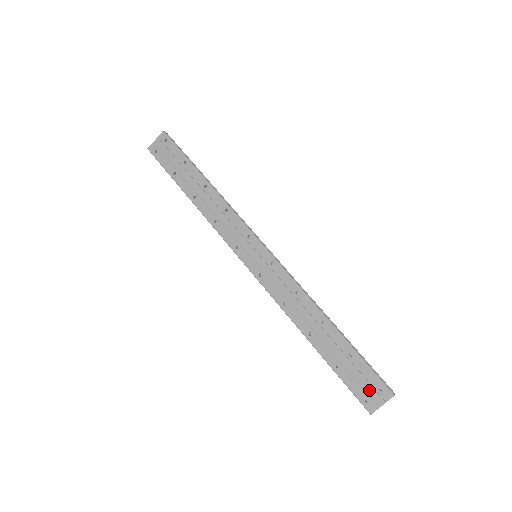
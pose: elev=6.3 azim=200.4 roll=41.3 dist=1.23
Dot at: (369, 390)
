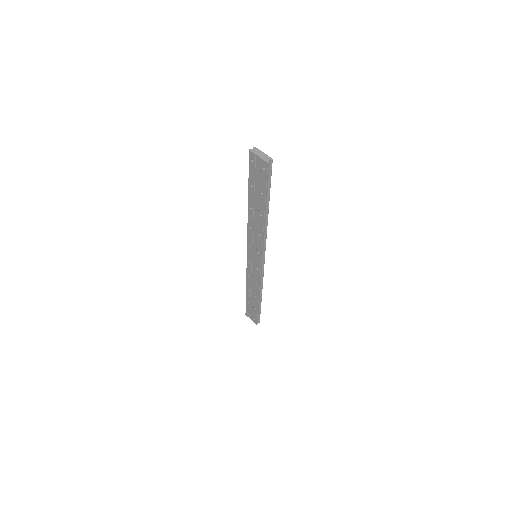
Dot at: (251, 315)
